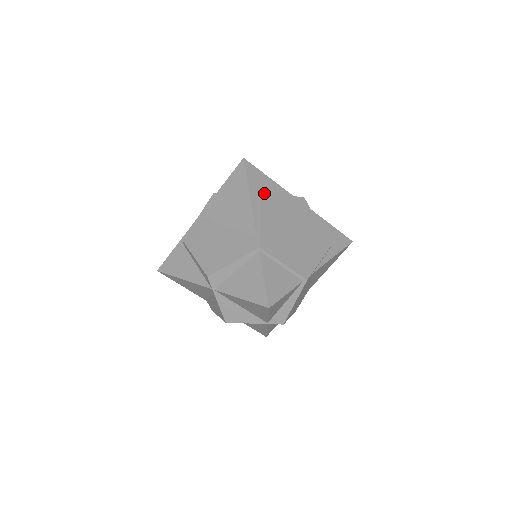
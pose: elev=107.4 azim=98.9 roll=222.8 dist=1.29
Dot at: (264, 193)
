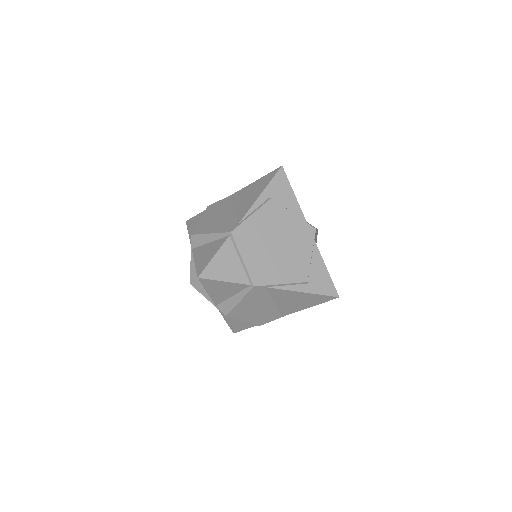
Dot at: (277, 201)
